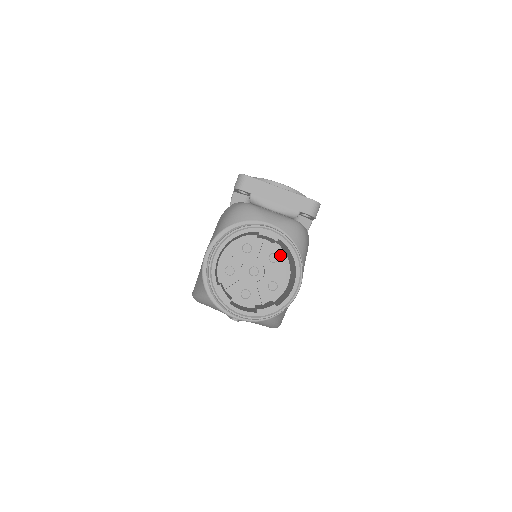
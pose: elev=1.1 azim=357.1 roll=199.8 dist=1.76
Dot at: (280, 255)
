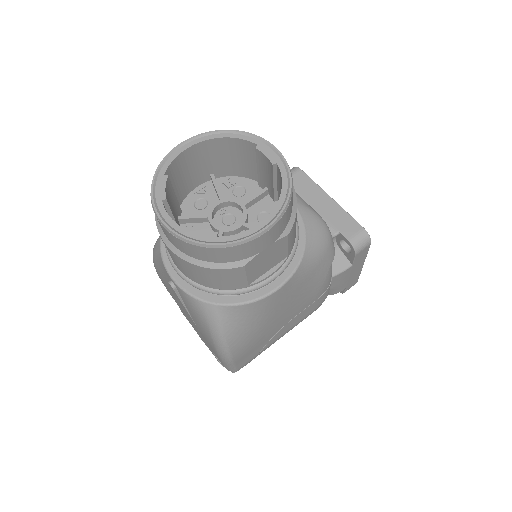
Dot at: occluded
